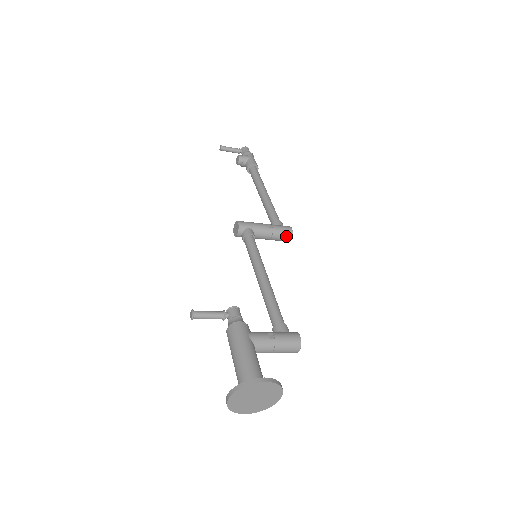
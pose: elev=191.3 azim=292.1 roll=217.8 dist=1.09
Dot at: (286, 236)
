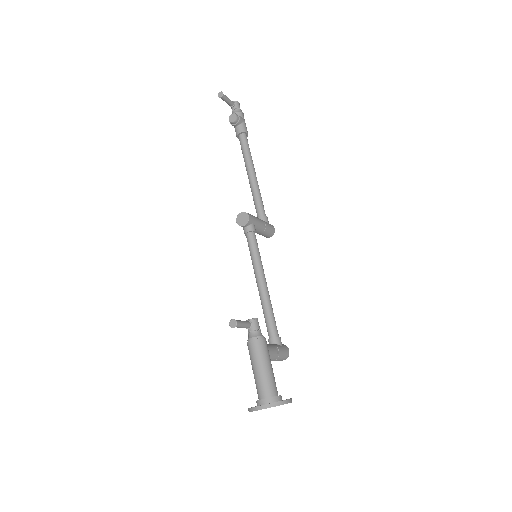
Dot at: (269, 235)
